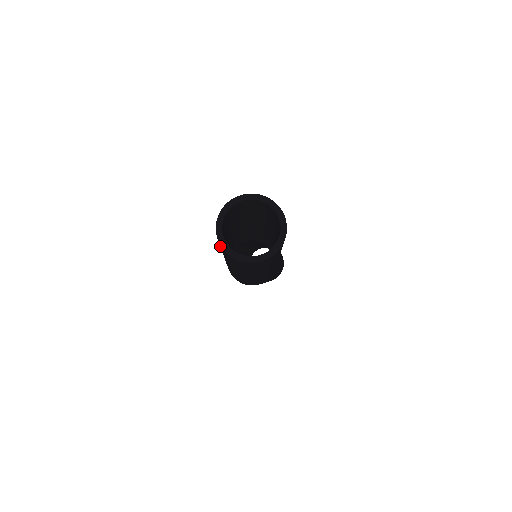
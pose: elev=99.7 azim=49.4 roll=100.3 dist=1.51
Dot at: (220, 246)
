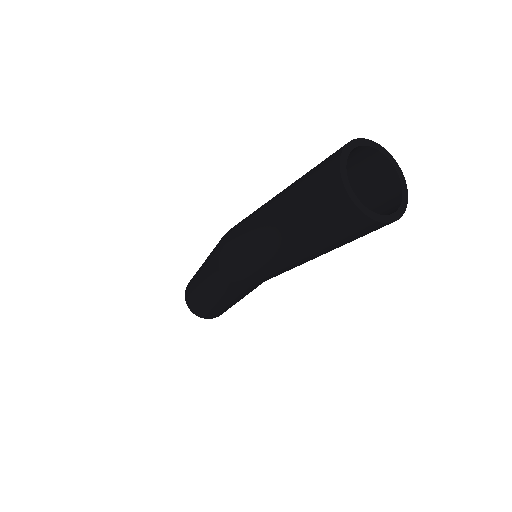
Dot at: (325, 162)
